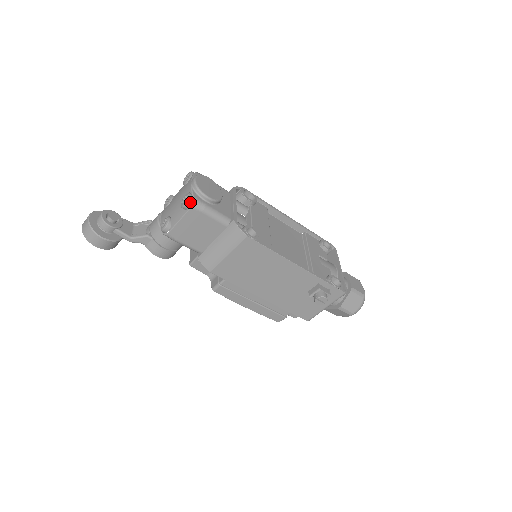
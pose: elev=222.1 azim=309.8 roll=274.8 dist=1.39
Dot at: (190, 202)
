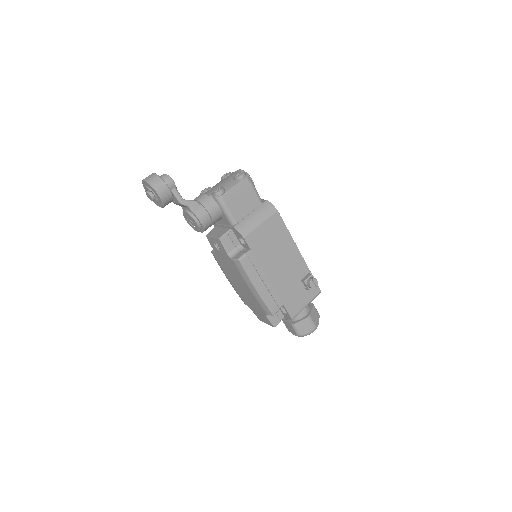
Dot at: (245, 175)
